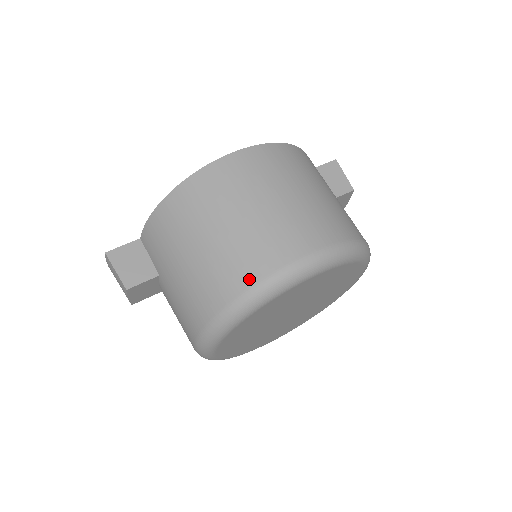
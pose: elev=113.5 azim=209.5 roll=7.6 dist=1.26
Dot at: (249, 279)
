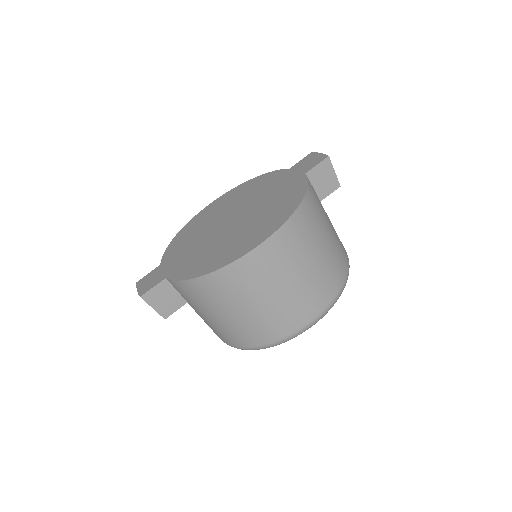
Dot at: (272, 338)
